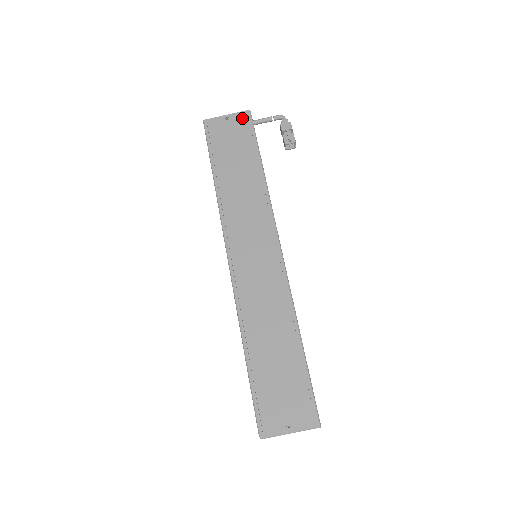
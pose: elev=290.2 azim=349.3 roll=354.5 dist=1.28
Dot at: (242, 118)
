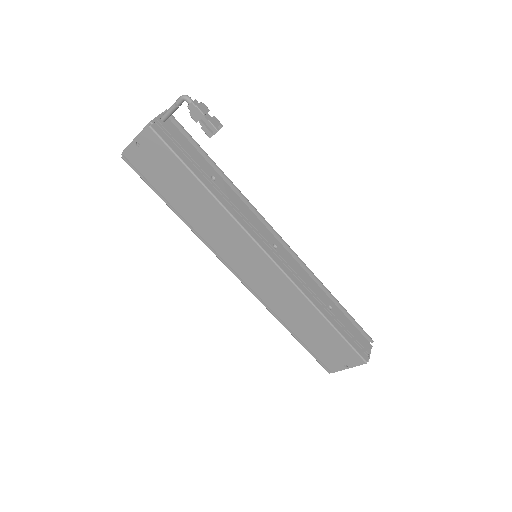
Dot at: (150, 139)
